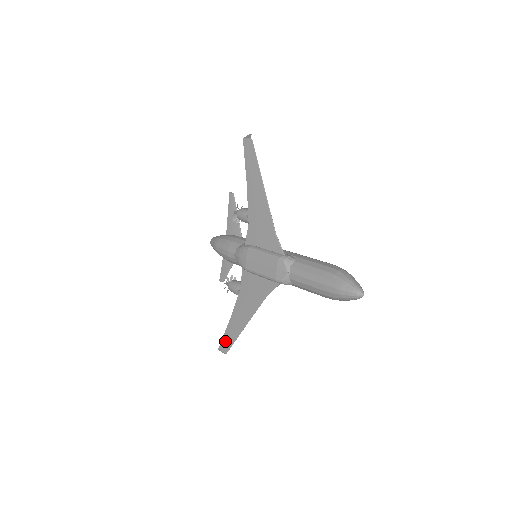
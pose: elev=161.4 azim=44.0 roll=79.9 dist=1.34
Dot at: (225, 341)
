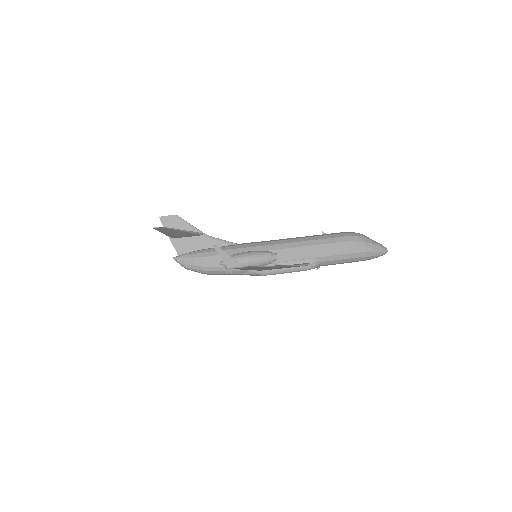
Dot at: occluded
